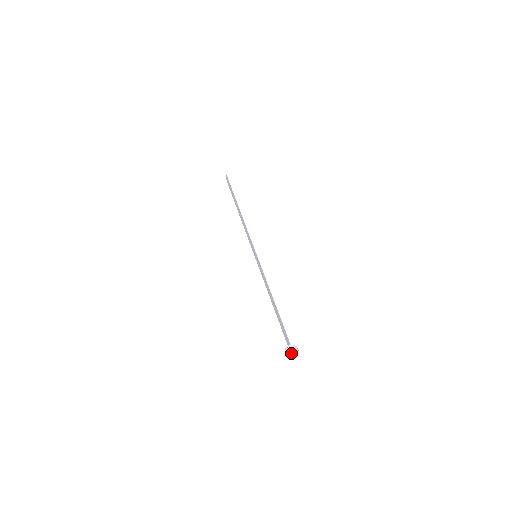
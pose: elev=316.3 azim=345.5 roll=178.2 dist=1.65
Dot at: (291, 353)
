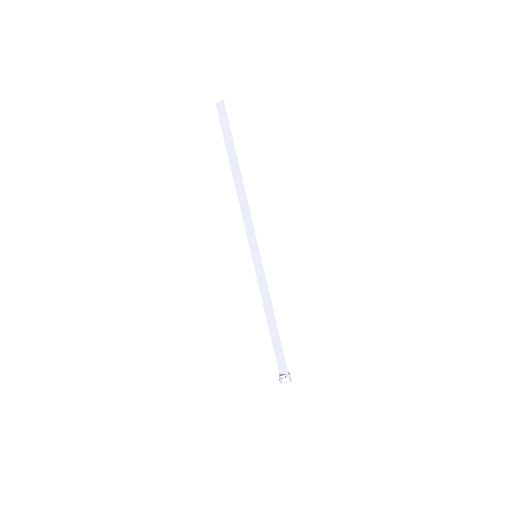
Dot at: (287, 381)
